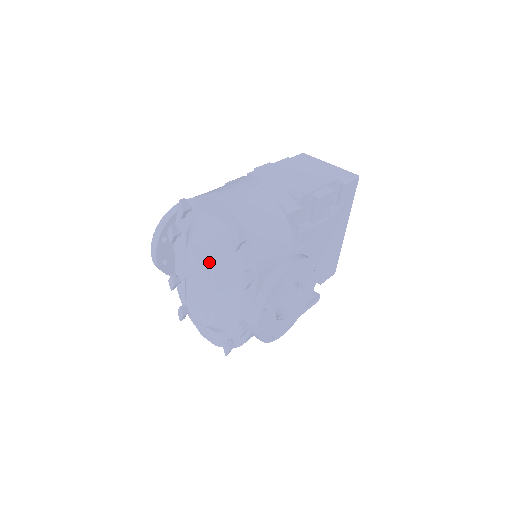
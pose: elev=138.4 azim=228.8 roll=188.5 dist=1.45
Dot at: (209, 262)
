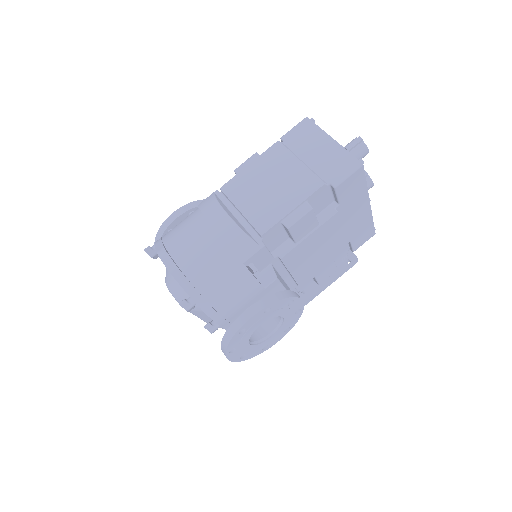
Dot at: occluded
